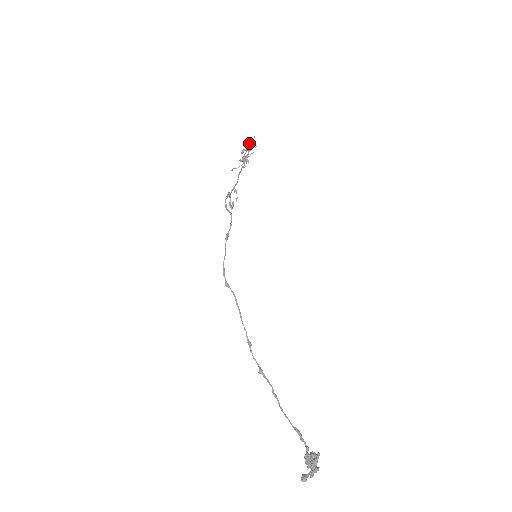
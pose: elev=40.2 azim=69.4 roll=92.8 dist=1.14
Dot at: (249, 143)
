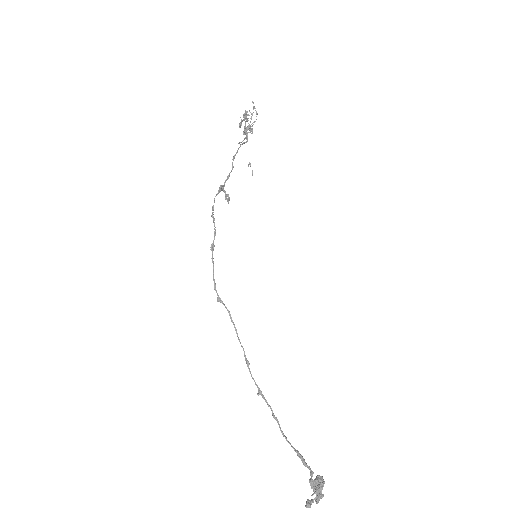
Dot at: (245, 114)
